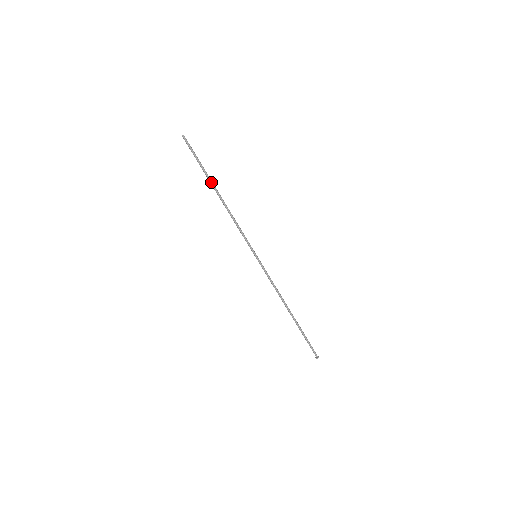
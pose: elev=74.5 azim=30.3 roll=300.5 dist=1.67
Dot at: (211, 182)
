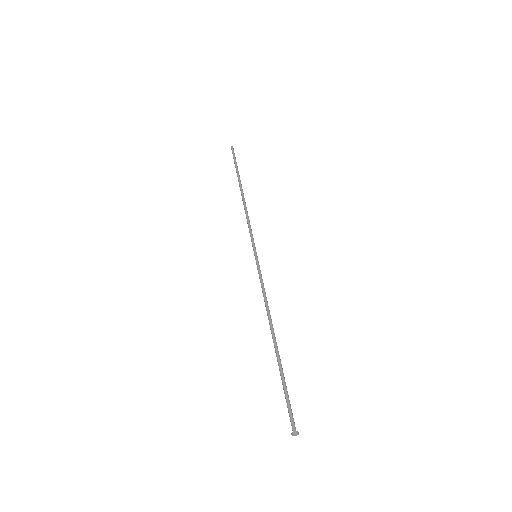
Dot at: (239, 181)
